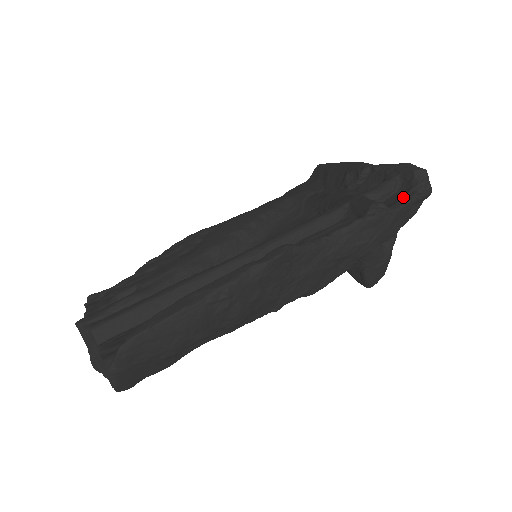
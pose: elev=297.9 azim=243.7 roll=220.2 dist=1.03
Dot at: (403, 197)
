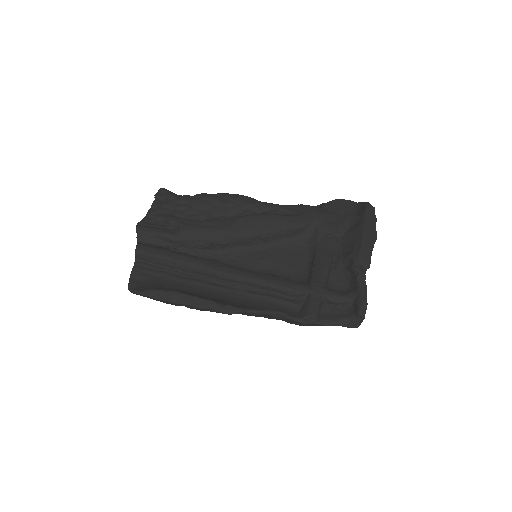
Dot at: (337, 319)
